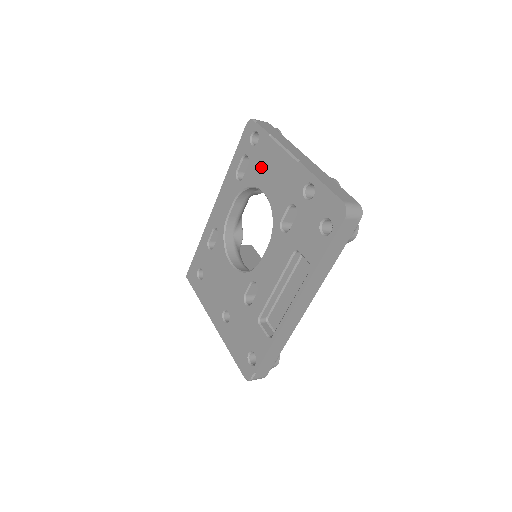
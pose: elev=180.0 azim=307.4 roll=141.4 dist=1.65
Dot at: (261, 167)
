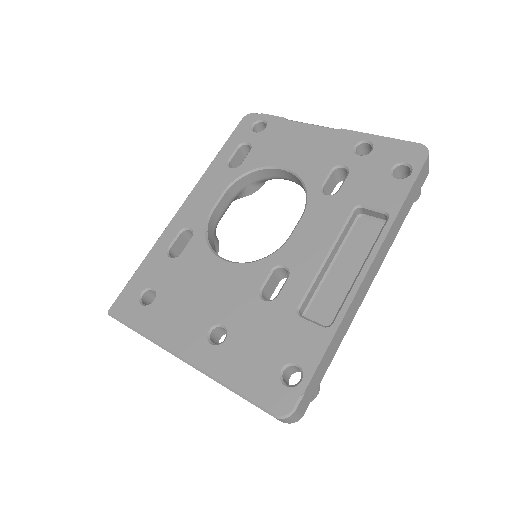
Dot at: (275, 146)
